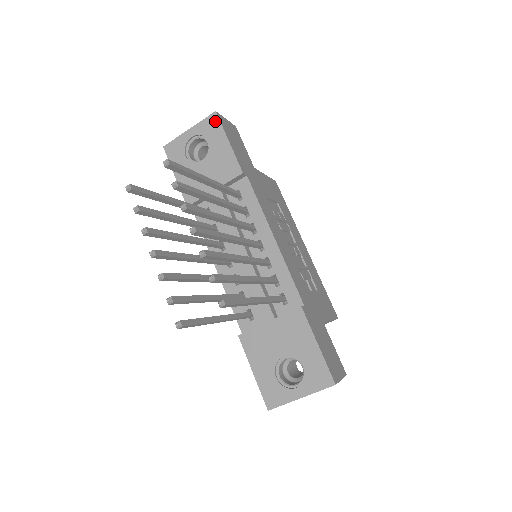
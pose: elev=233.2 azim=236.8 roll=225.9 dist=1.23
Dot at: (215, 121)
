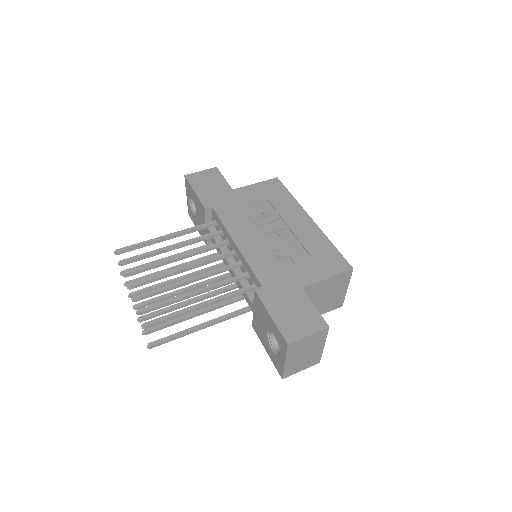
Dot at: (187, 182)
